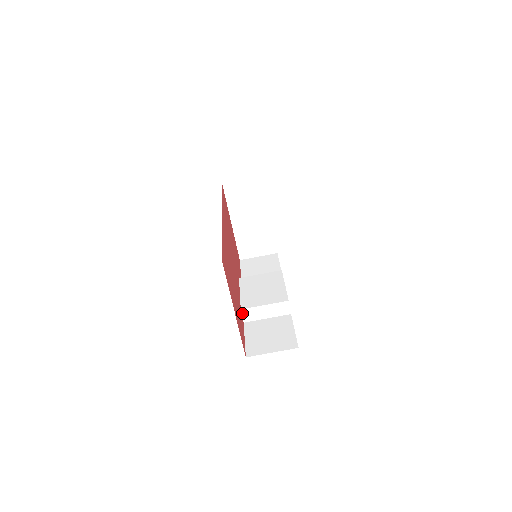
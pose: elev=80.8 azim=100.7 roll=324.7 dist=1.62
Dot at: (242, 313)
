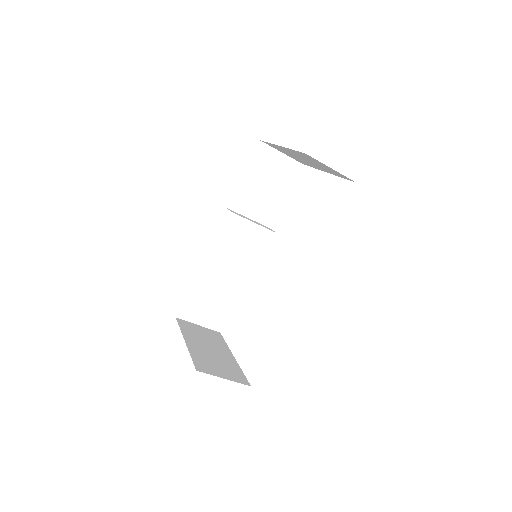
Dot at: occluded
